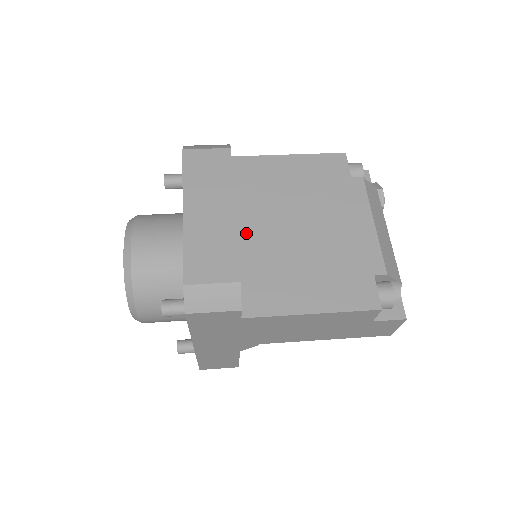
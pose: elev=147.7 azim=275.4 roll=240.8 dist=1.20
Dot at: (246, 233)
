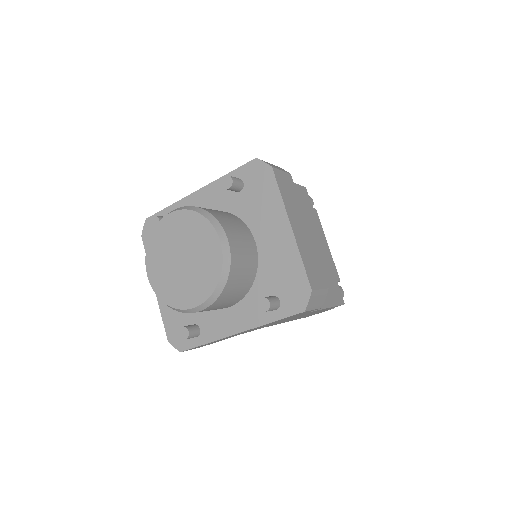
Dot at: occluded
